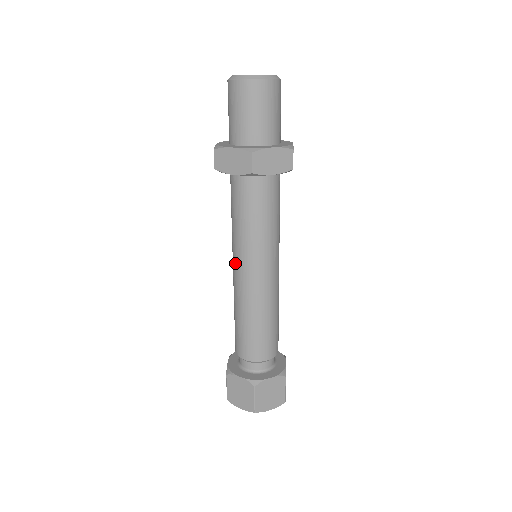
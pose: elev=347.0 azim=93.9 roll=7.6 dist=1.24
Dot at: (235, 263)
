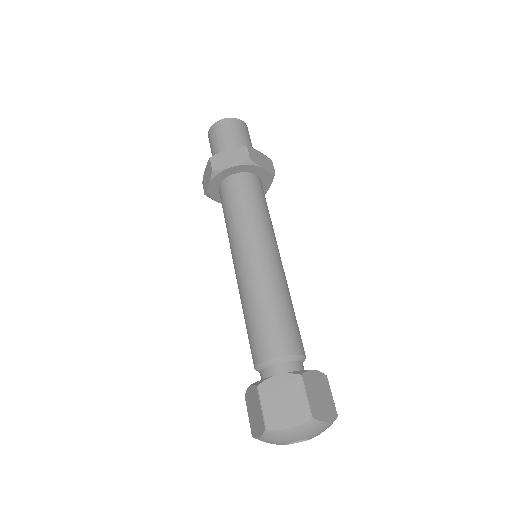
Dot at: occluded
